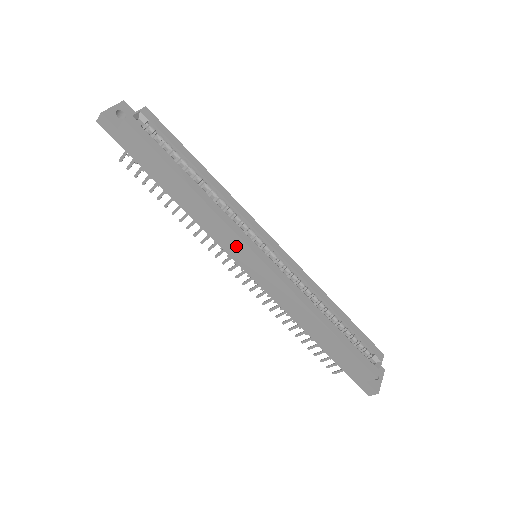
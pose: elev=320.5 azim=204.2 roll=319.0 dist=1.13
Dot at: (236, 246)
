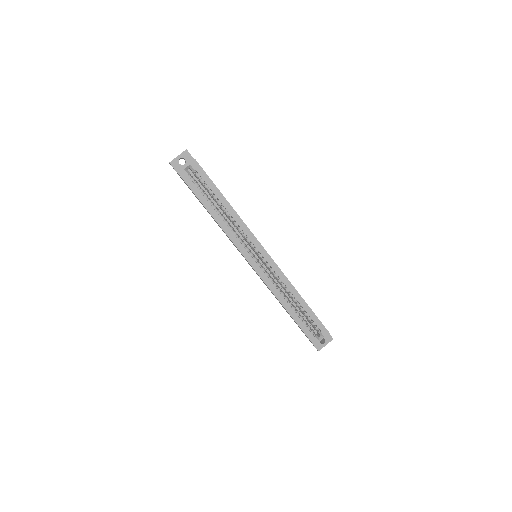
Dot at: occluded
